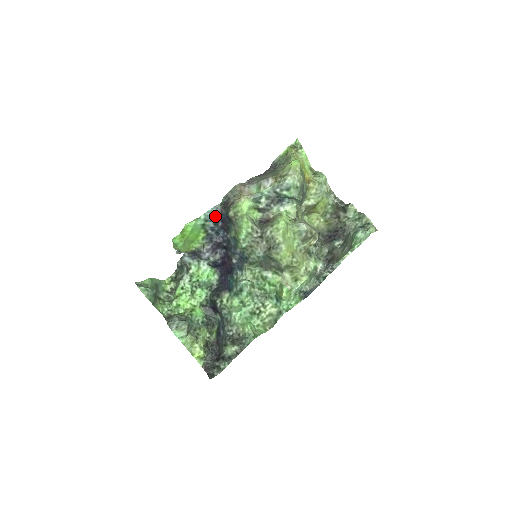
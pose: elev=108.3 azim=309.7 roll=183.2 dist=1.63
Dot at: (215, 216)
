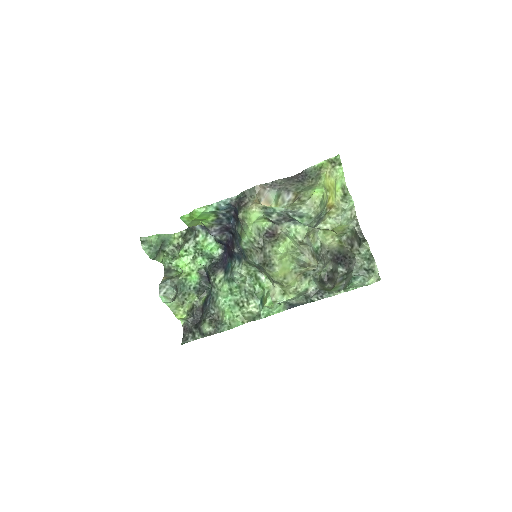
Dot at: (228, 206)
